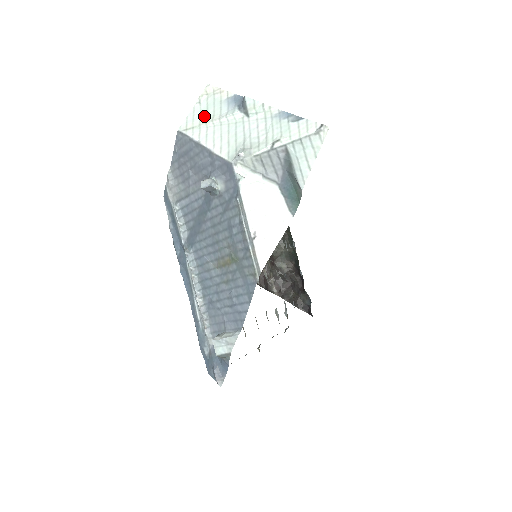
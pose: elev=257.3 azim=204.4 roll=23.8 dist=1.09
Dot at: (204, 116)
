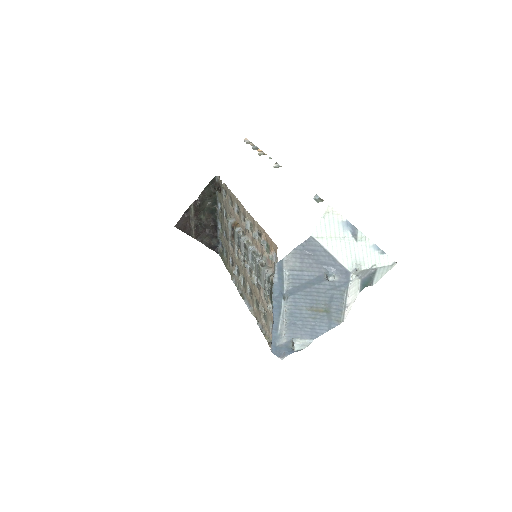
Dot at: (328, 230)
